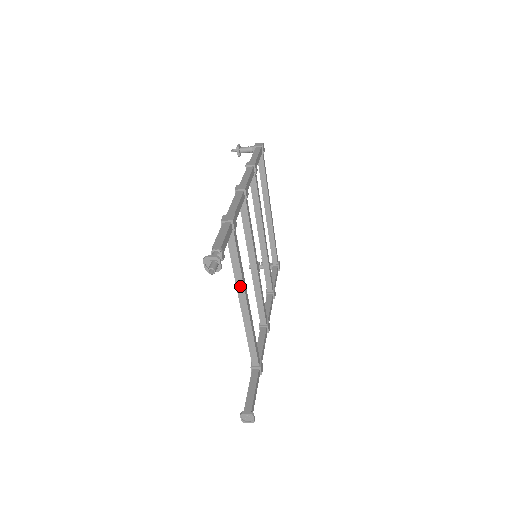
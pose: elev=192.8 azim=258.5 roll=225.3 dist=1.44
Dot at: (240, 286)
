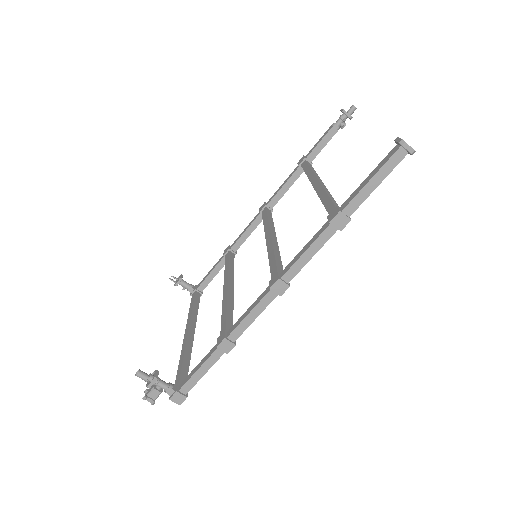
Dot at: (317, 176)
